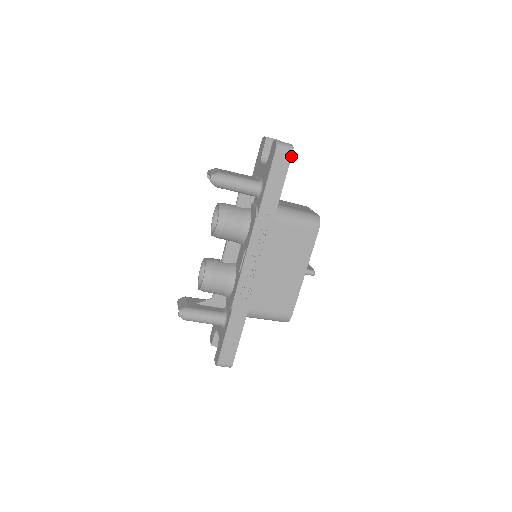
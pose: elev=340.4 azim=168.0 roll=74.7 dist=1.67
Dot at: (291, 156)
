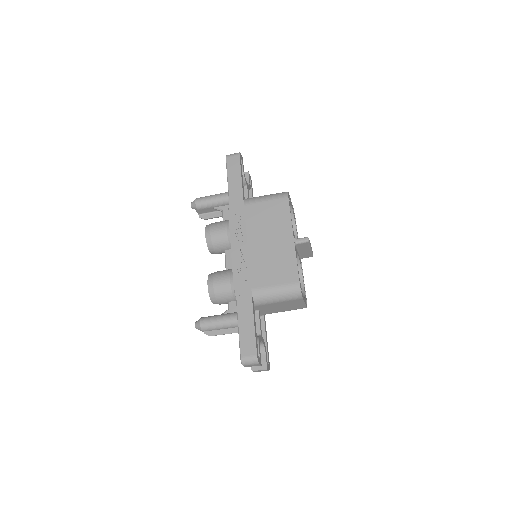
Dot at: (239, 157)
